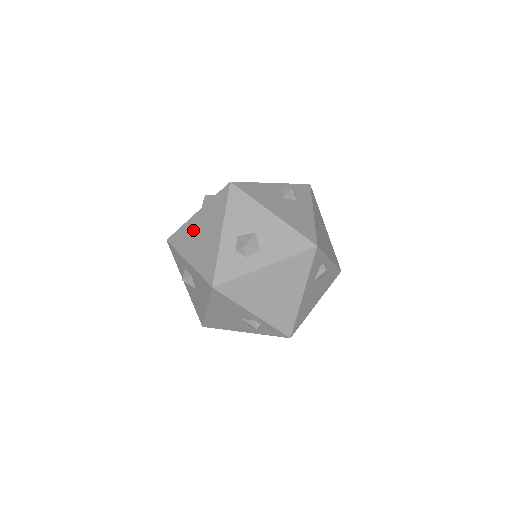
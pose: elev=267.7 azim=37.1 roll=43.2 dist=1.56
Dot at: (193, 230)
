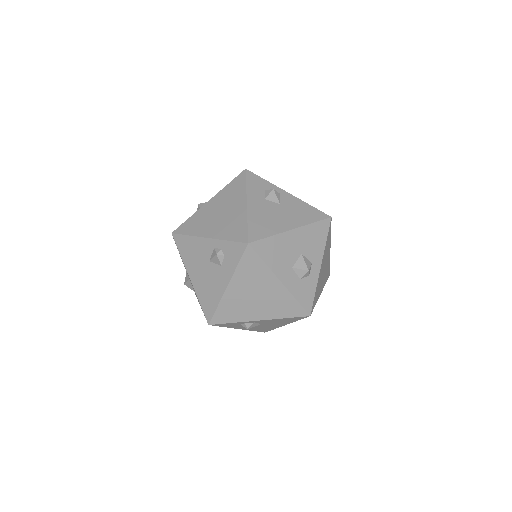
Dot at: occluded
